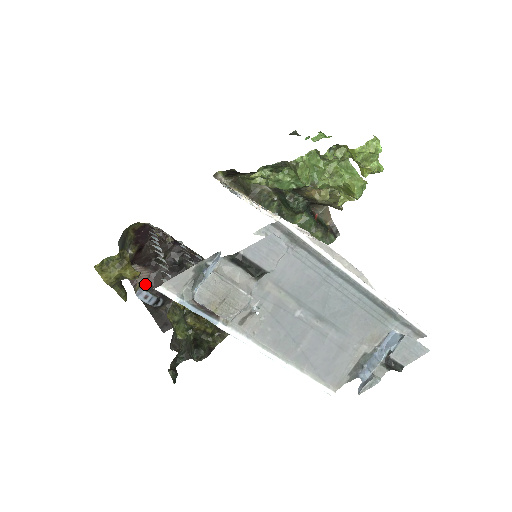
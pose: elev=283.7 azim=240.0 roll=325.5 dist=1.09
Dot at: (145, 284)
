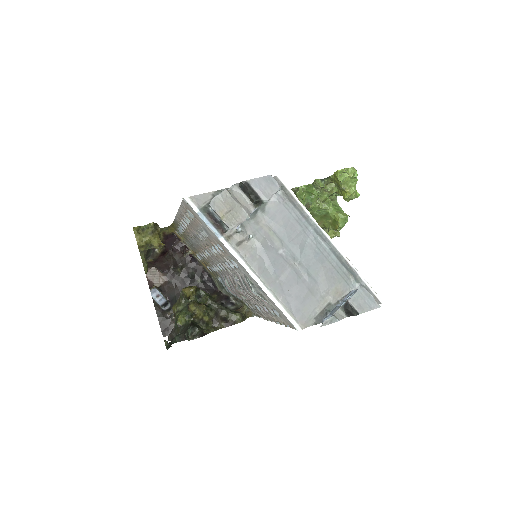
Dot at: (160, 287)
